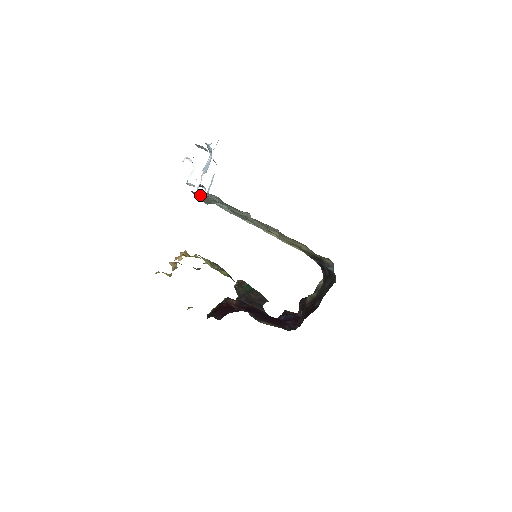
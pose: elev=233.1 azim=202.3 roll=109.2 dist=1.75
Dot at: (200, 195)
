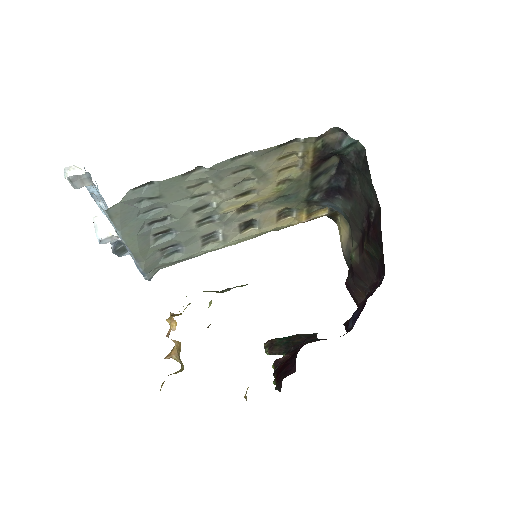
Dot at: (125, 220)
